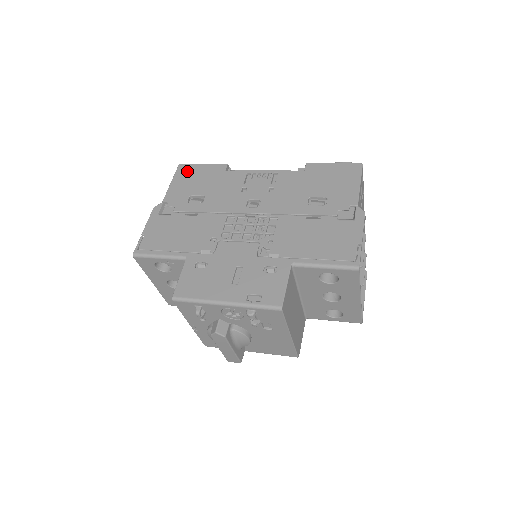
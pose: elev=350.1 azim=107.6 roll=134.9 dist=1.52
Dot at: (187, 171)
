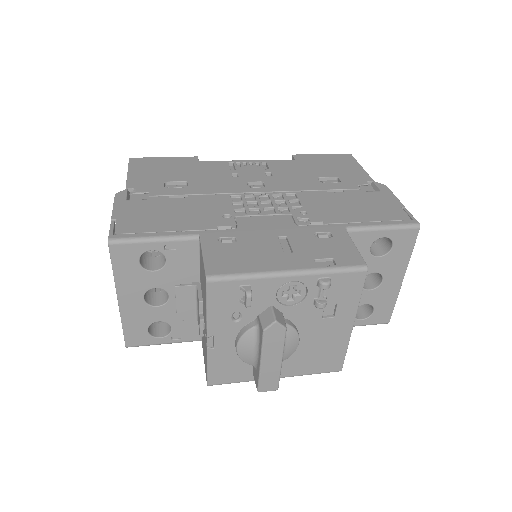
Dot at: (146, 162)
